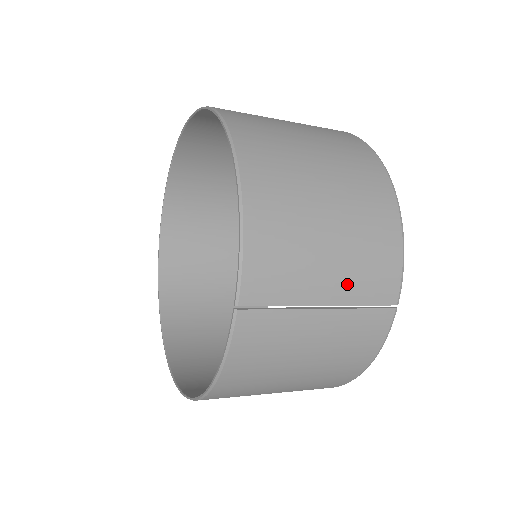
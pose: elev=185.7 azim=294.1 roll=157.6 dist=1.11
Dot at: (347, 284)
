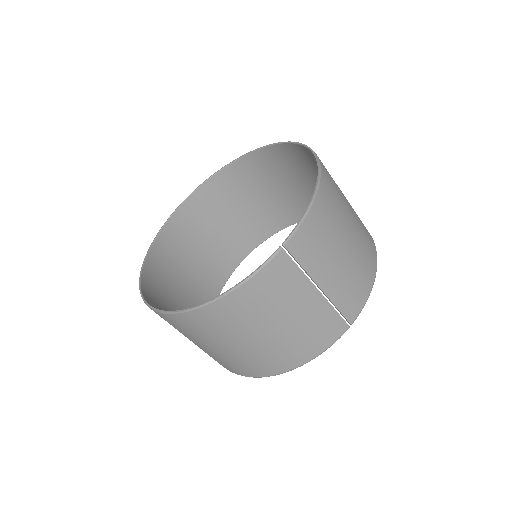
Dot at: (338, 286)
